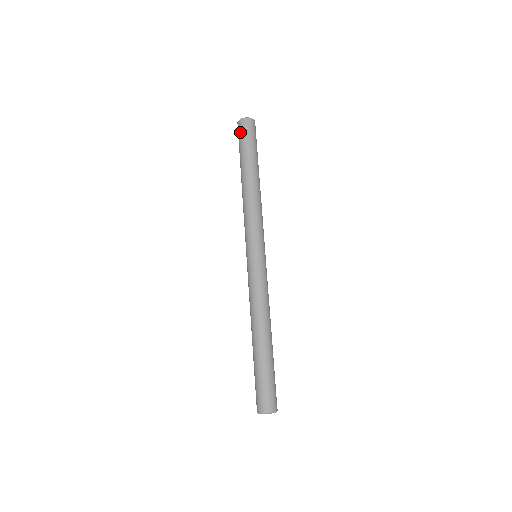
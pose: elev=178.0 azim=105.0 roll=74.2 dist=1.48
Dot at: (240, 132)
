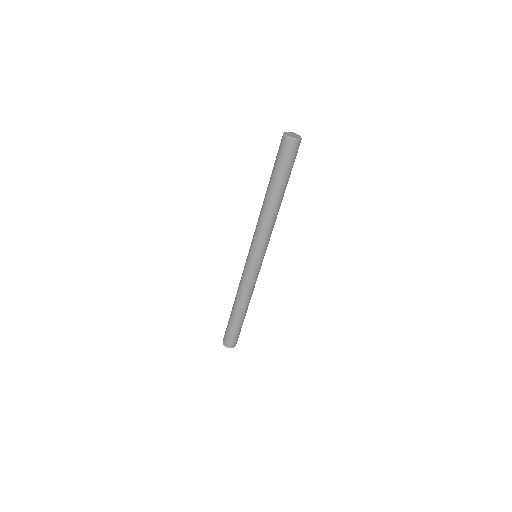
Dot at: (282, 151)
